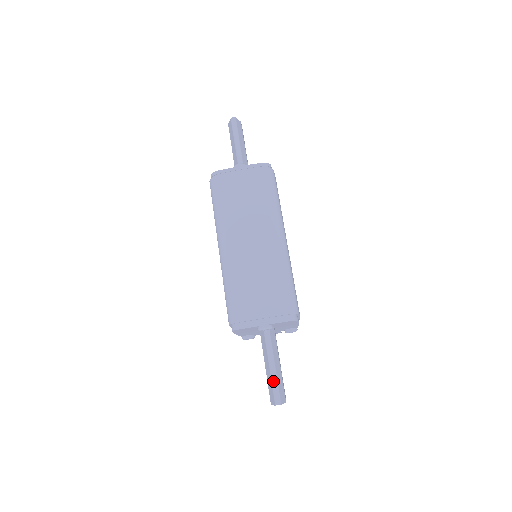
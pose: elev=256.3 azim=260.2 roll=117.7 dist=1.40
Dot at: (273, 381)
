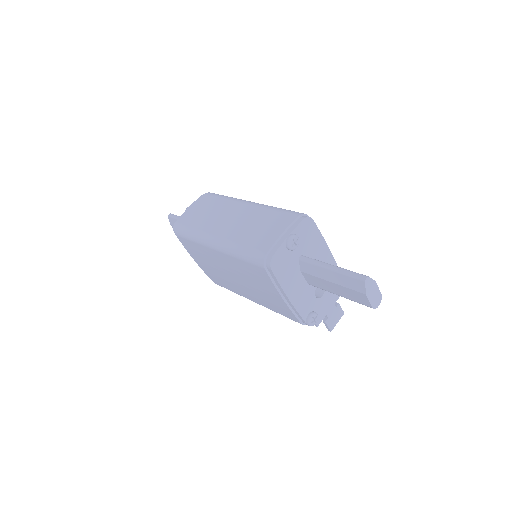
Dot at: (343, 272)
